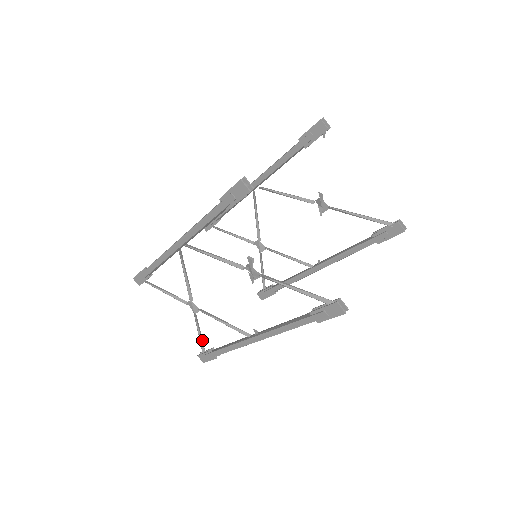
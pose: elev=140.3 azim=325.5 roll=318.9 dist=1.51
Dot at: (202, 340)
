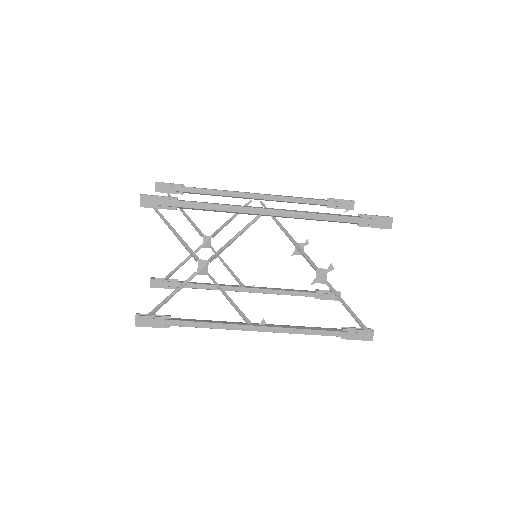
Dot at: (166, 302)
